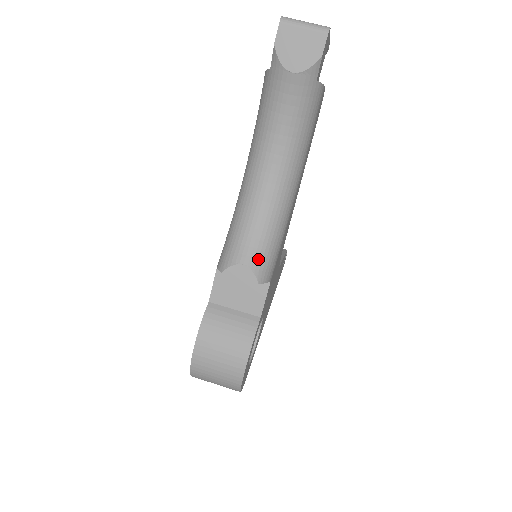
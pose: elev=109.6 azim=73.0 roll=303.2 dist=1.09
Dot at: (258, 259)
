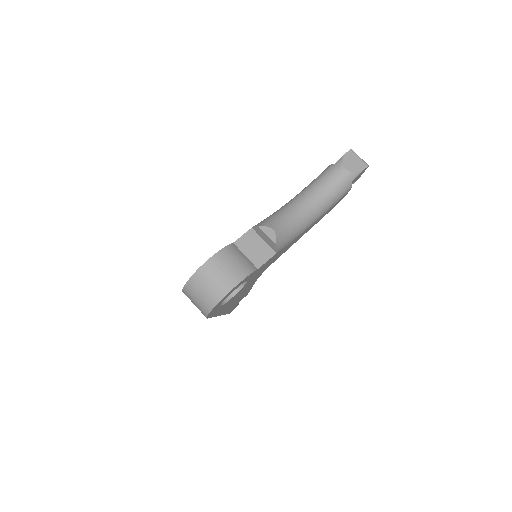
Dot at: (281, 234)
